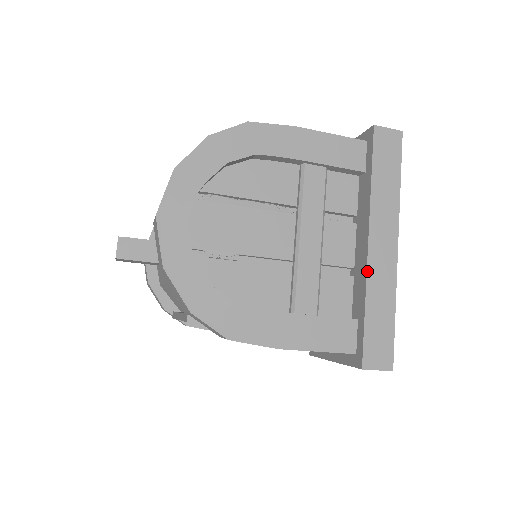
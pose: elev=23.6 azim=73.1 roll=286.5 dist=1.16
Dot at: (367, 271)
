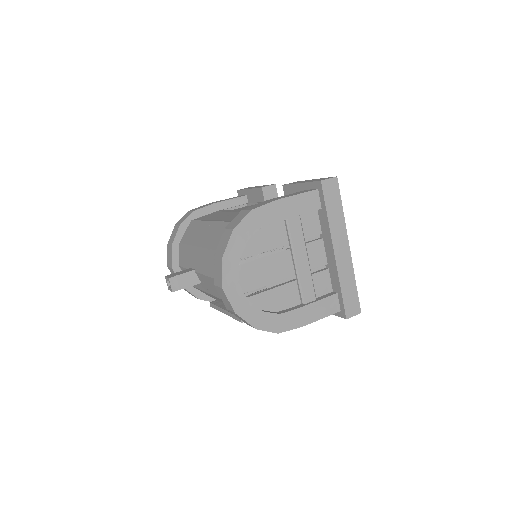
Dot at: (337, 268)
